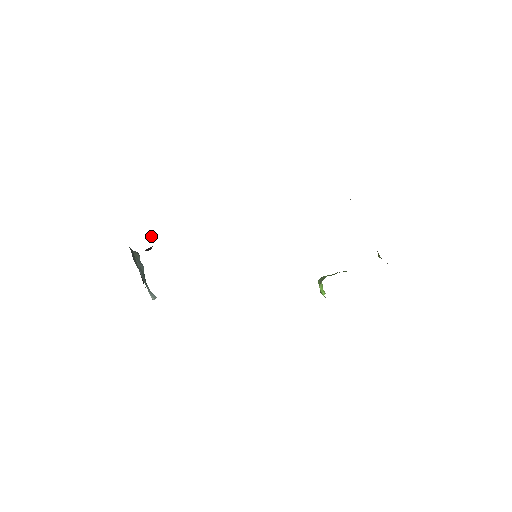
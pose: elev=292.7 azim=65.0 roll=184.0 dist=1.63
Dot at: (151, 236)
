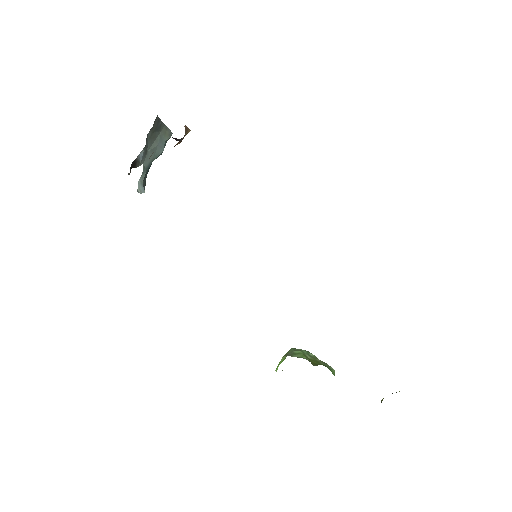
Dot at: (185, 127)
